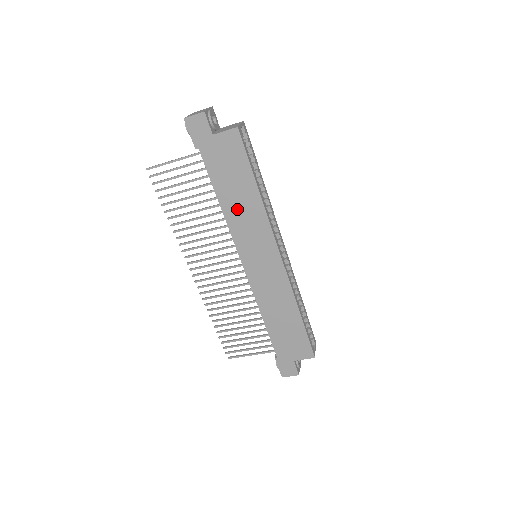
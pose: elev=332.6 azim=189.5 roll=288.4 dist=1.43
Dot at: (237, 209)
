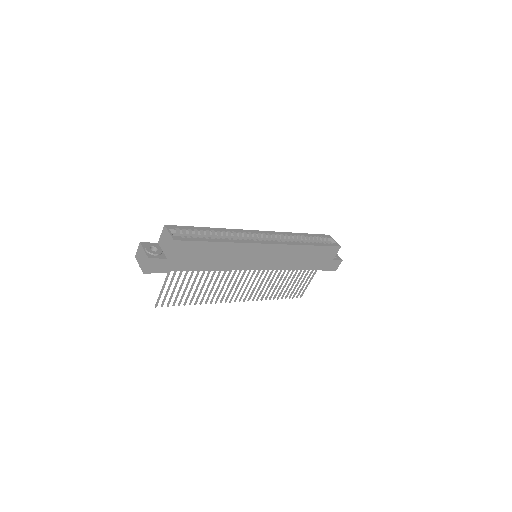
Dot at: (223, 261)
